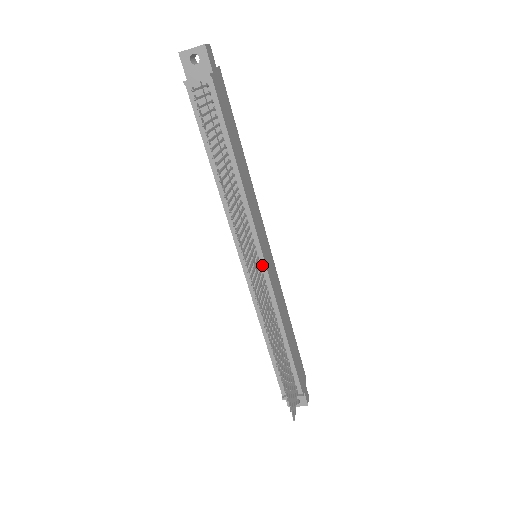
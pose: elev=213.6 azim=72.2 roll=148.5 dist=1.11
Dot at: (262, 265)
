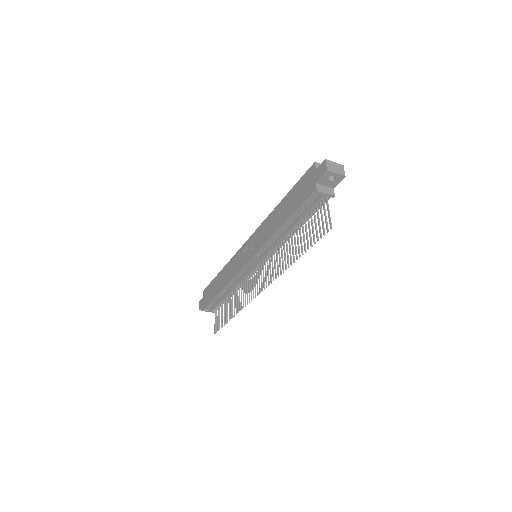
Dot at: (259, 266)
